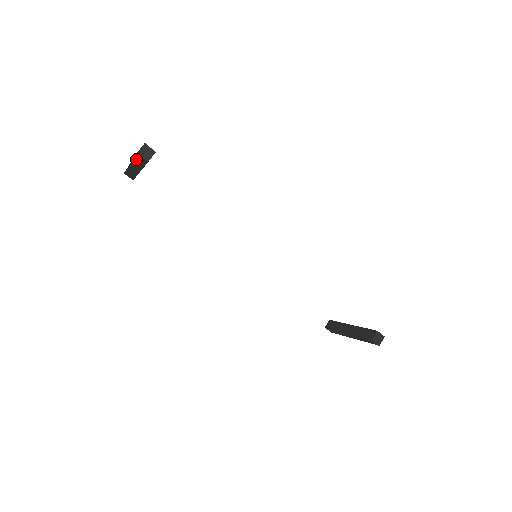
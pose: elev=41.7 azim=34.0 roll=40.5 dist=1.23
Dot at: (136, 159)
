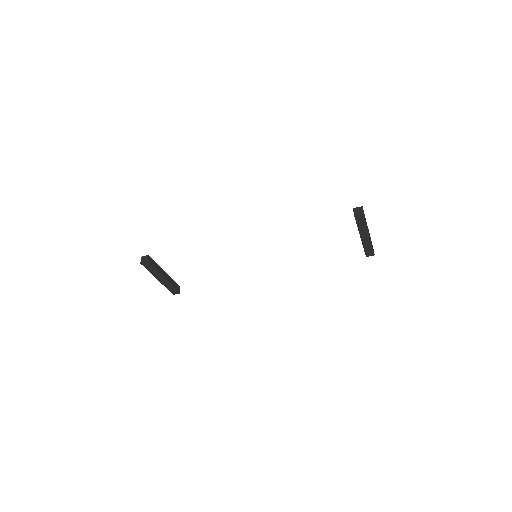
Dot at: (148, 269)
